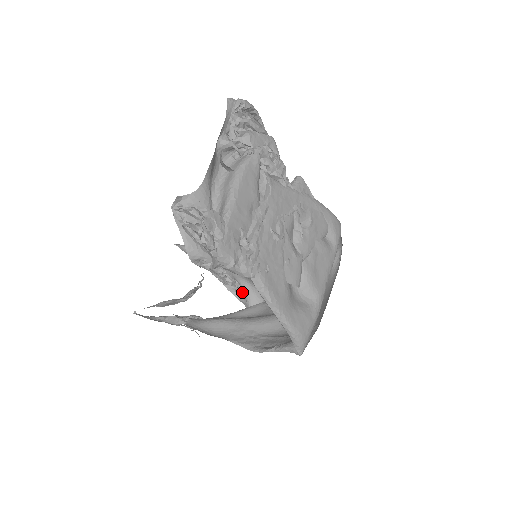
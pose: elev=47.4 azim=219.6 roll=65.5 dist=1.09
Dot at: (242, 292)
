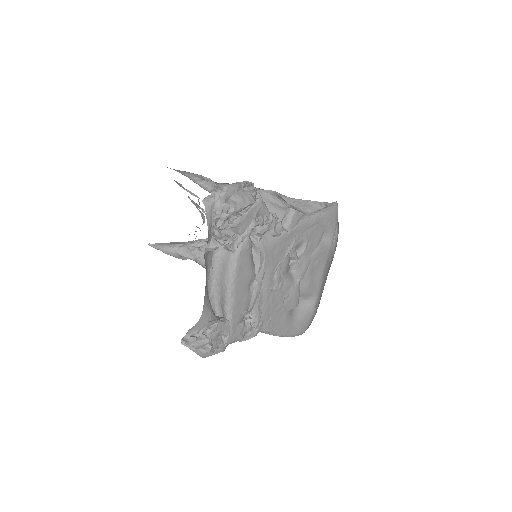
Dot at: occluded
